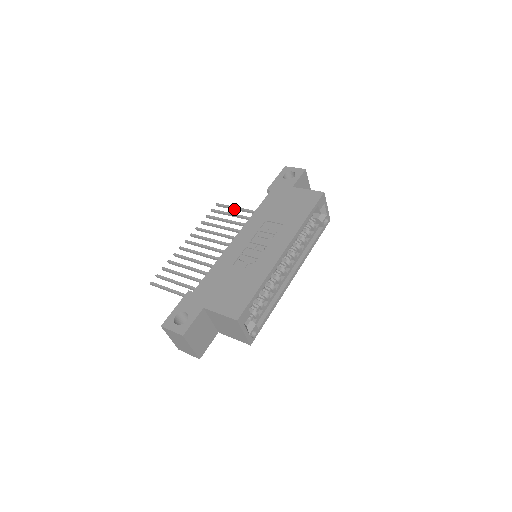
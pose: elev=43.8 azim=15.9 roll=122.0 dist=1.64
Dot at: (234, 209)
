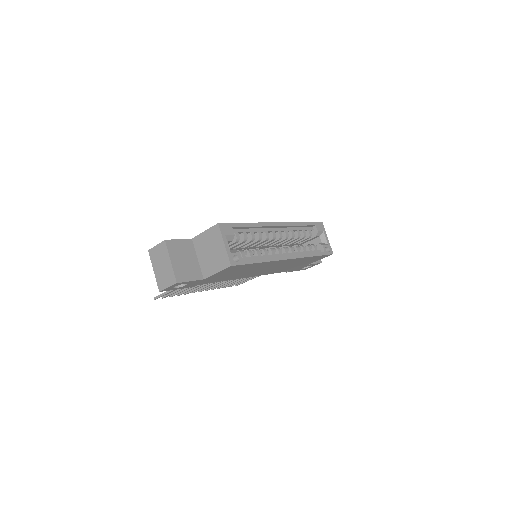
Dot at: (250, 279)
